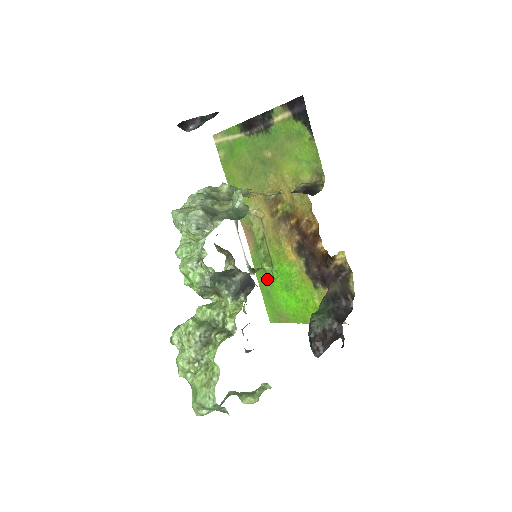
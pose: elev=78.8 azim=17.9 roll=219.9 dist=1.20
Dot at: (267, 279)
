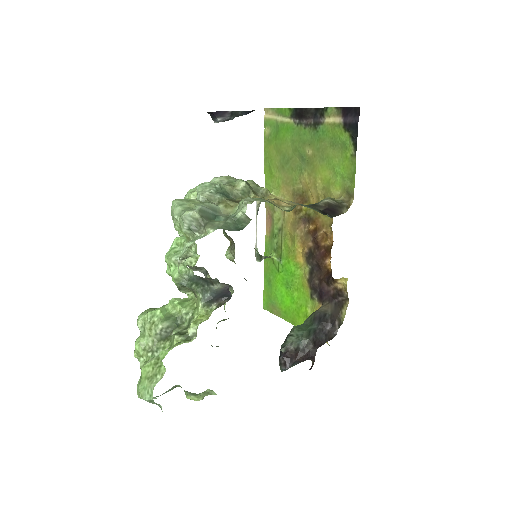
Dot at: (272, 268)
